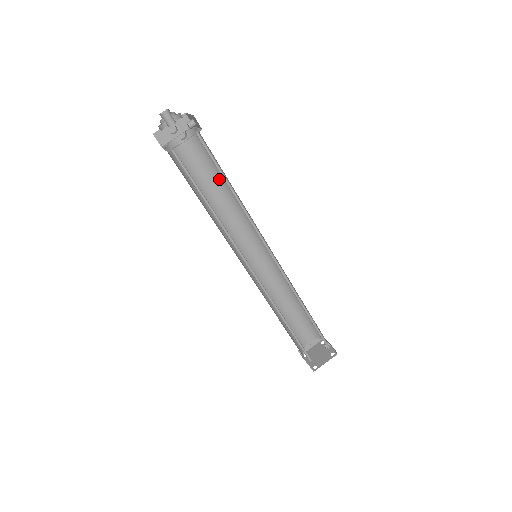
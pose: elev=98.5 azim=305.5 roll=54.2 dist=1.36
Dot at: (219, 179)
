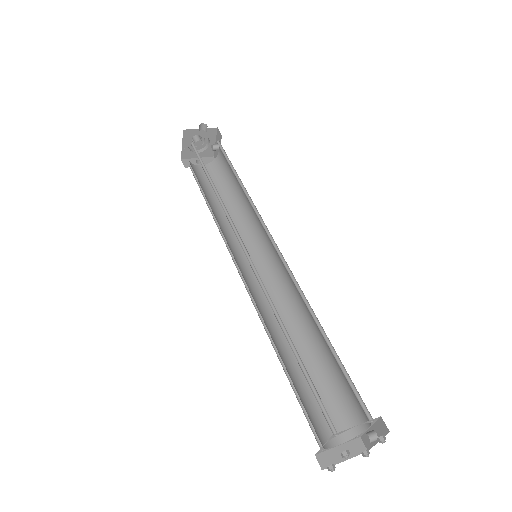
Dot at: (230, 196)
